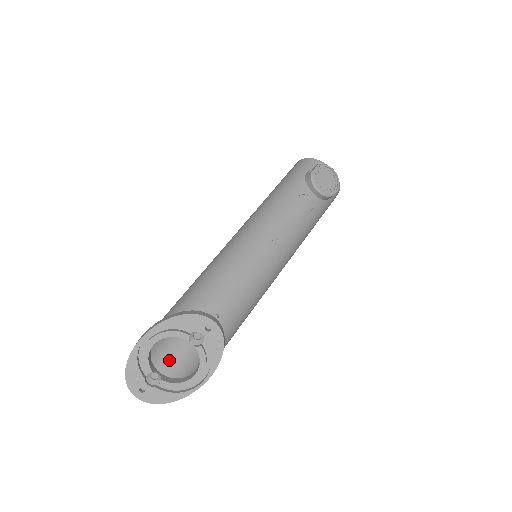
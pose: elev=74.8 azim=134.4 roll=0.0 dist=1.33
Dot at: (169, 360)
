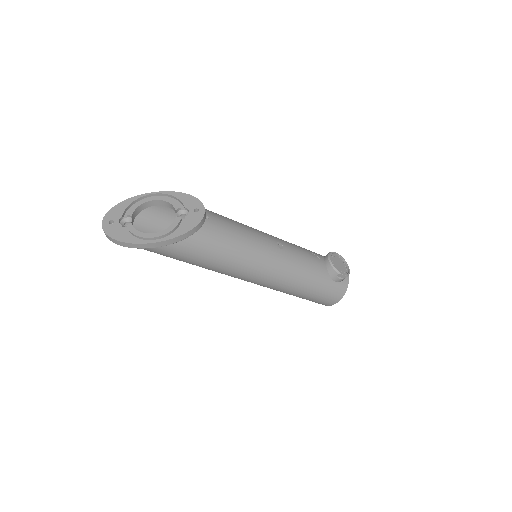
Dot at: occluded
